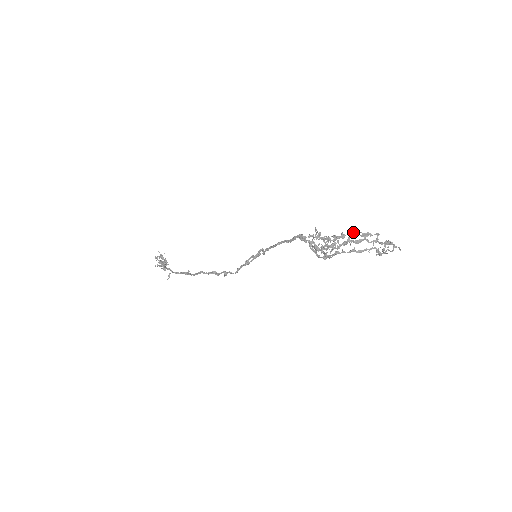
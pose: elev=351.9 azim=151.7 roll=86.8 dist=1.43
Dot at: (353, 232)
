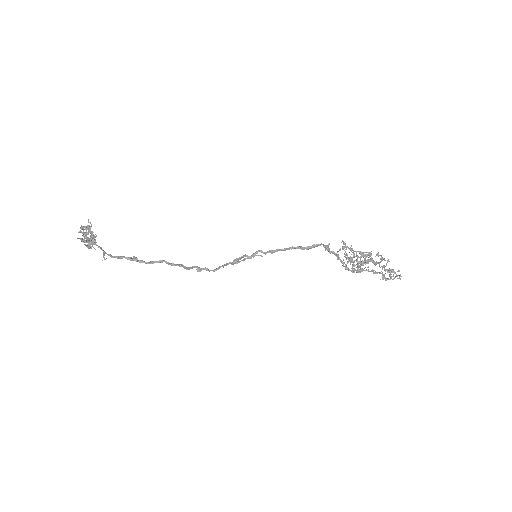
Dot at: (377, 253)
